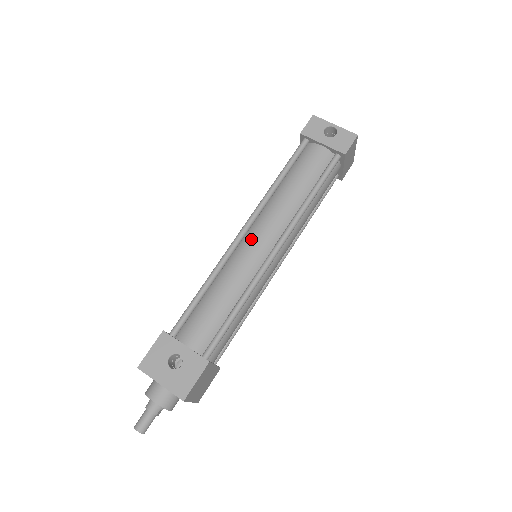
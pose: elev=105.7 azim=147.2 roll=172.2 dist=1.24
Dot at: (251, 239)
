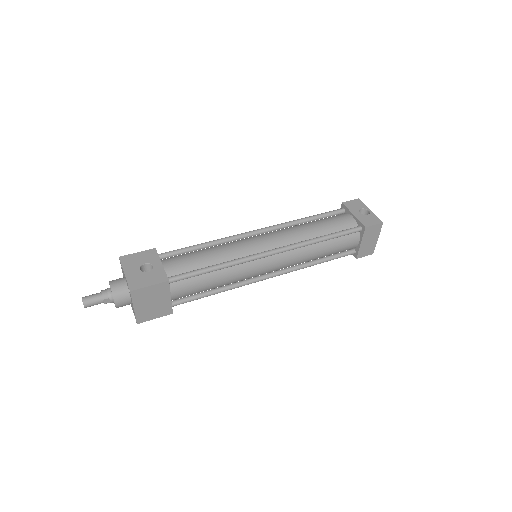
Dot at: (260, 237)
